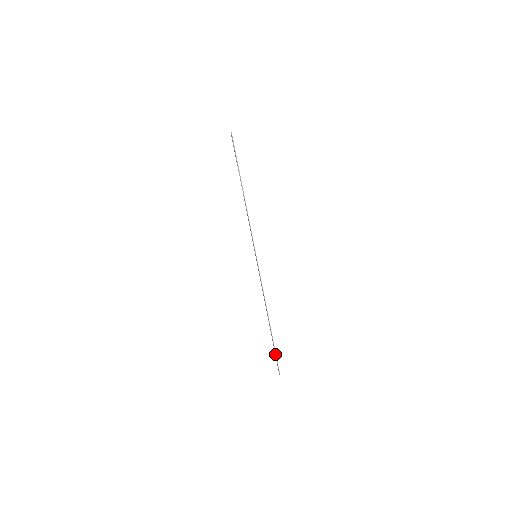
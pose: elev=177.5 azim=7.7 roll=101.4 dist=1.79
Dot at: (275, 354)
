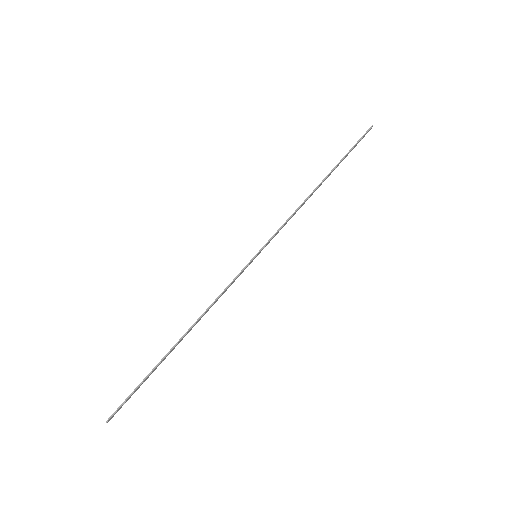
Dot at: (135, 388)
